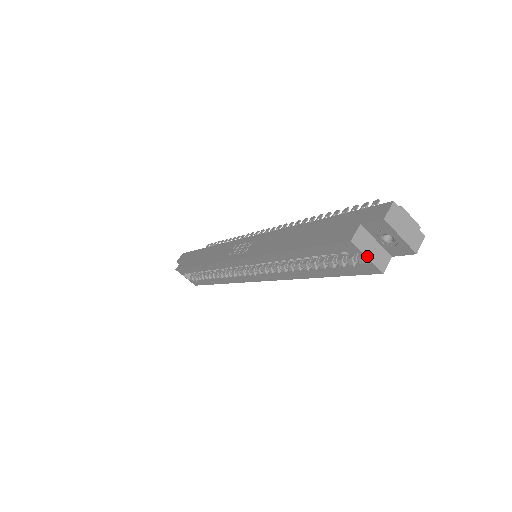
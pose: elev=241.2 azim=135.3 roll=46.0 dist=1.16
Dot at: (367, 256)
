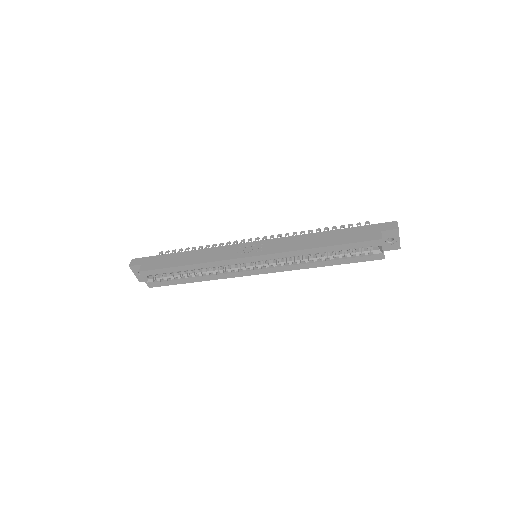
Dot at: (383, 248)
